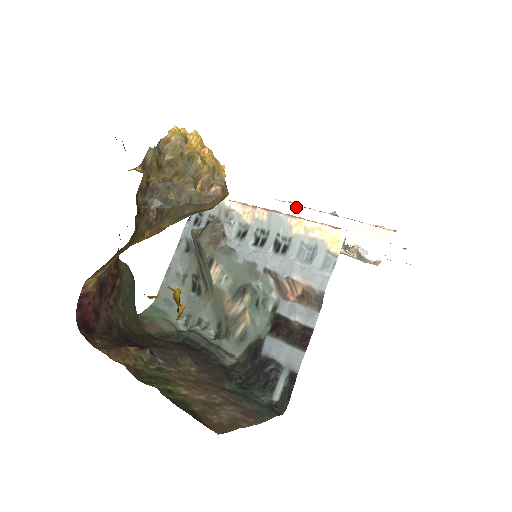
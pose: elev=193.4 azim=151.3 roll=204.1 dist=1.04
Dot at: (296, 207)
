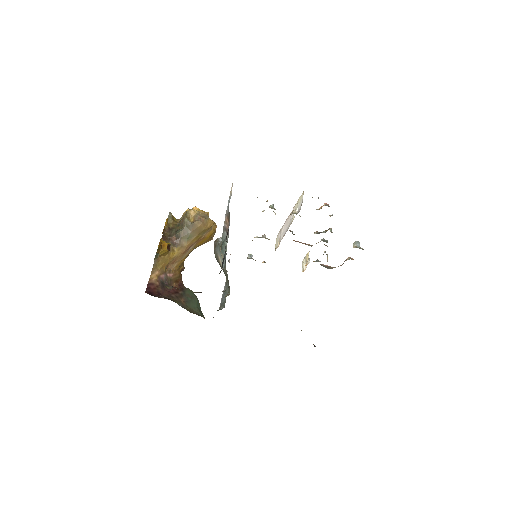
Dot at: (281, 229)
